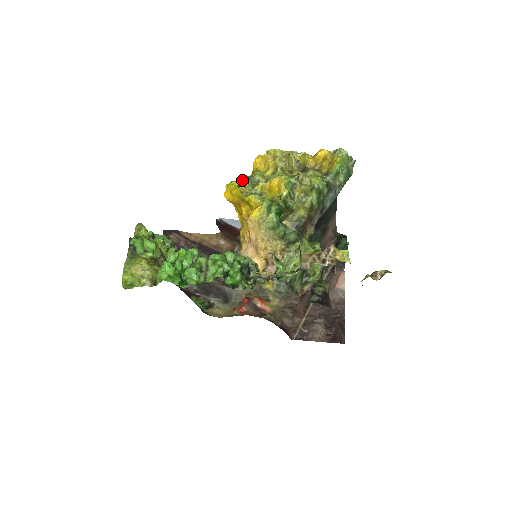
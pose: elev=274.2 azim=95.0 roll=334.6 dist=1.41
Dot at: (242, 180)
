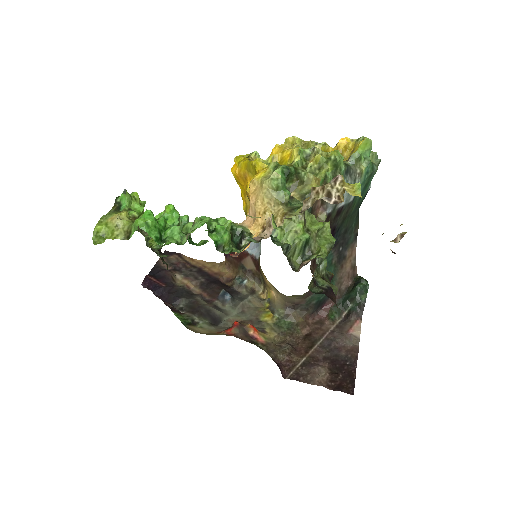
Dot at: (253, 152)
